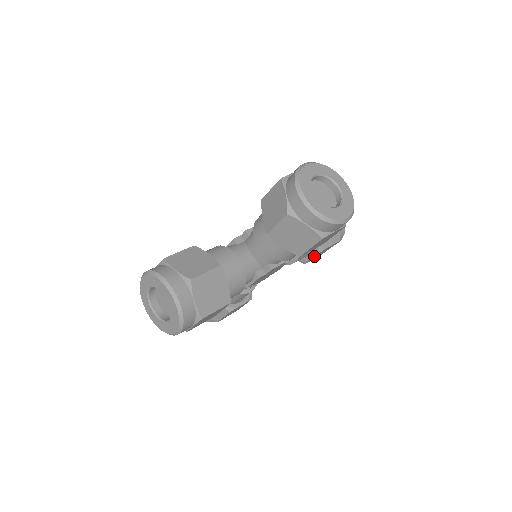
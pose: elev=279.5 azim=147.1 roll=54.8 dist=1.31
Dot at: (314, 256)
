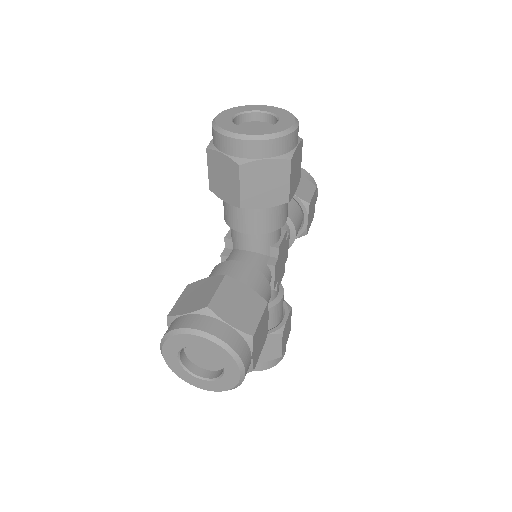
Dot at: (288, 315)
